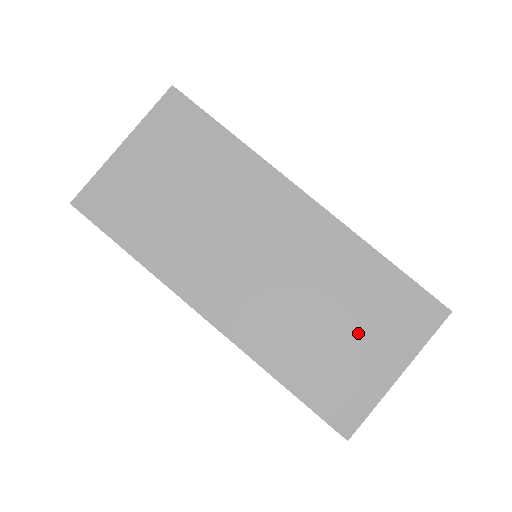
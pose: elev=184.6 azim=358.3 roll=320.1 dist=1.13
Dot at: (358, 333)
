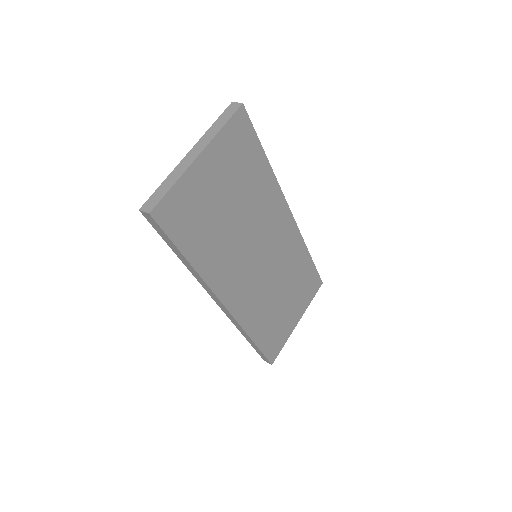
Dot at: (290, 302)
